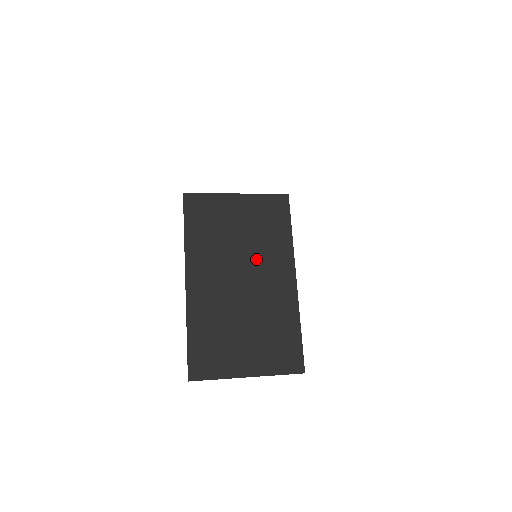
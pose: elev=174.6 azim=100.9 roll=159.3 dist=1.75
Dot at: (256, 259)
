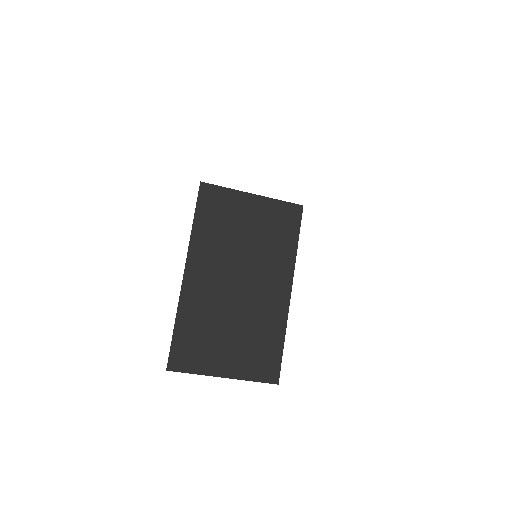
Dot at: (257, 264)
